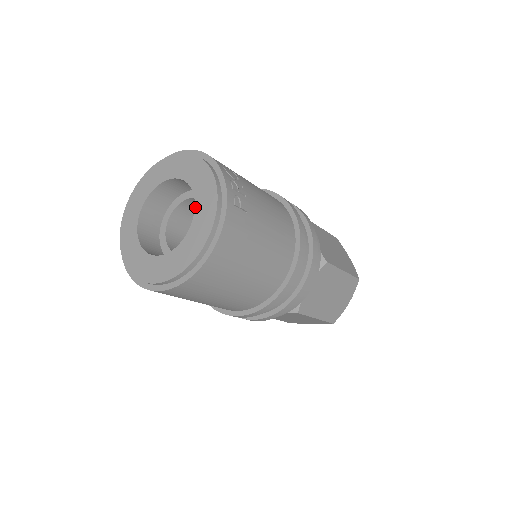
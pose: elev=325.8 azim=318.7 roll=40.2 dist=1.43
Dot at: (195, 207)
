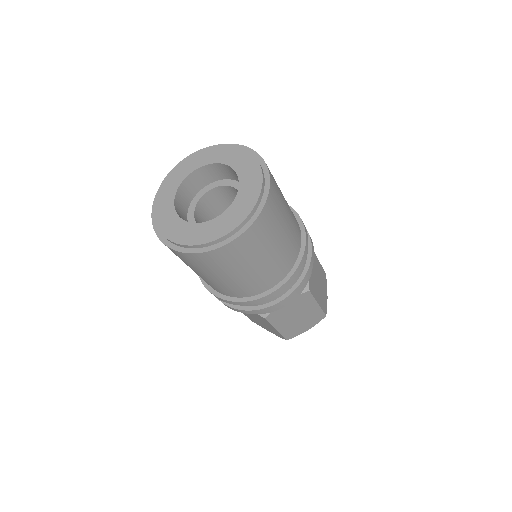
Dot at: (235, 170)
